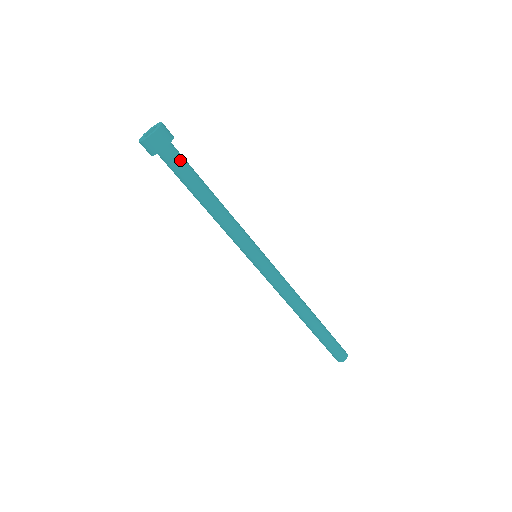
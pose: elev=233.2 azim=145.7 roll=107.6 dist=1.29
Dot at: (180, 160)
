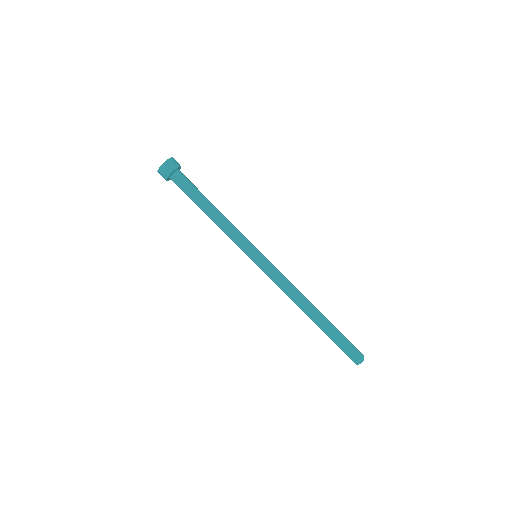
Dot at: (186, 181)
